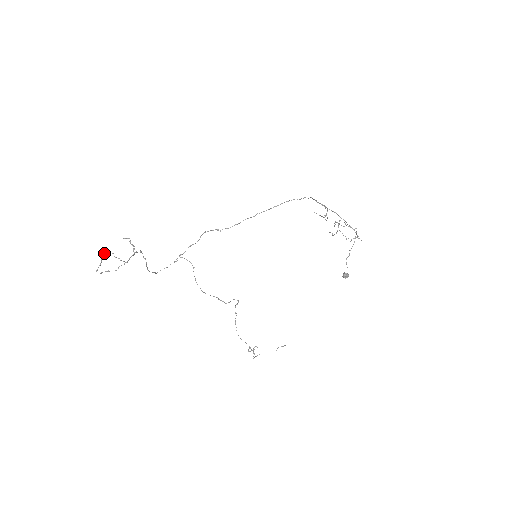
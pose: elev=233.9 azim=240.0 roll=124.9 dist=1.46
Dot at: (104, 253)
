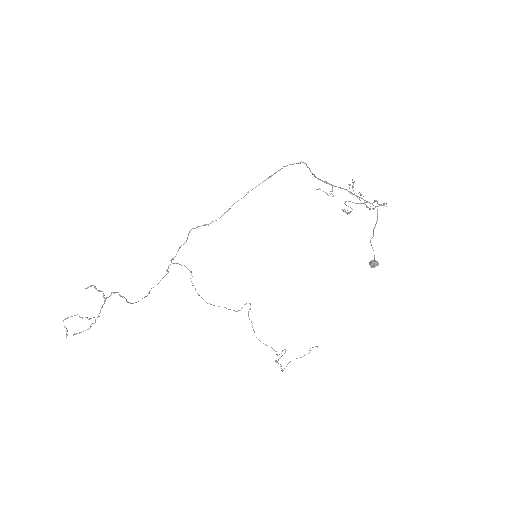
Dot at: (65, 319)
